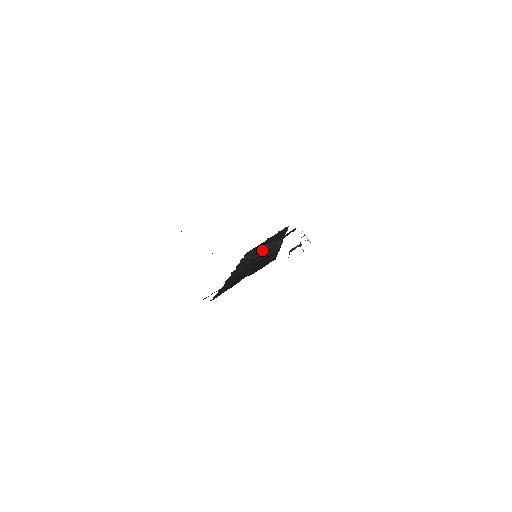
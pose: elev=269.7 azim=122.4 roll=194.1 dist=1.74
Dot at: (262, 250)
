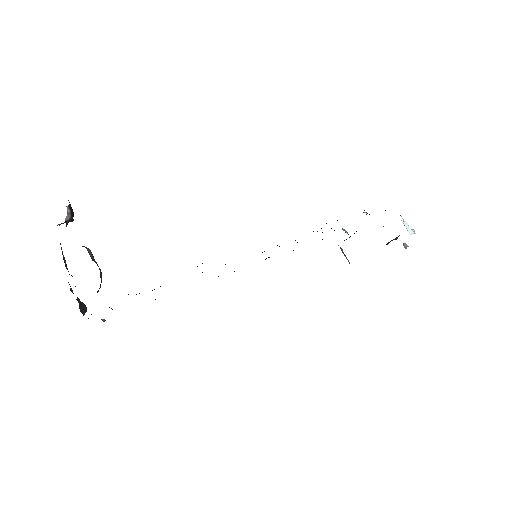
Dot at: occluded
